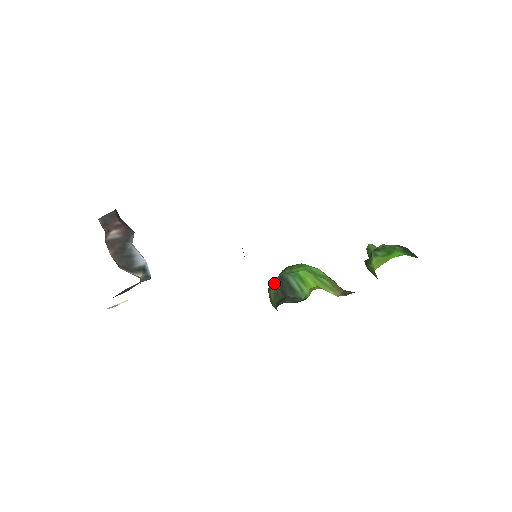
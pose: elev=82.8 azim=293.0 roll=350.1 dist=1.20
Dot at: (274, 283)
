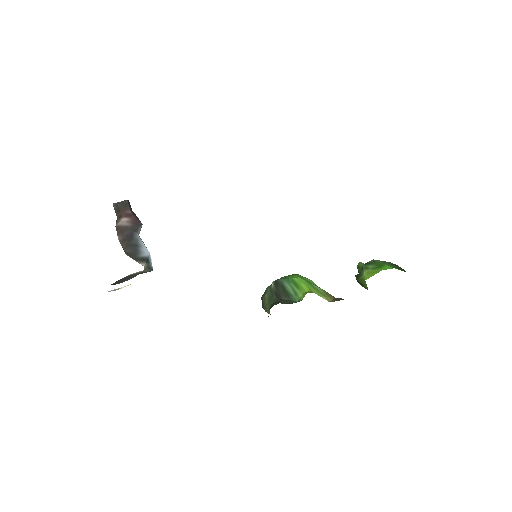
Dot at: (269, 288)
